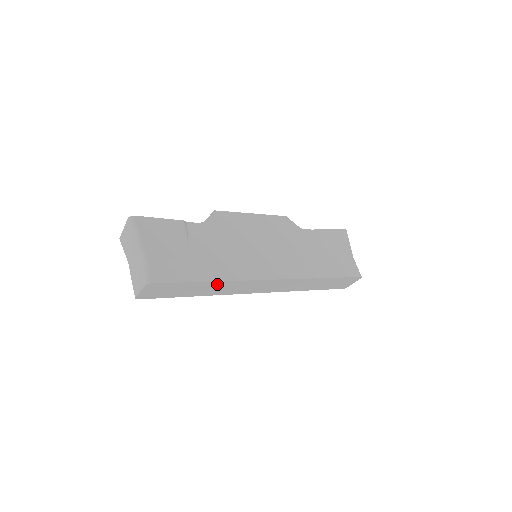
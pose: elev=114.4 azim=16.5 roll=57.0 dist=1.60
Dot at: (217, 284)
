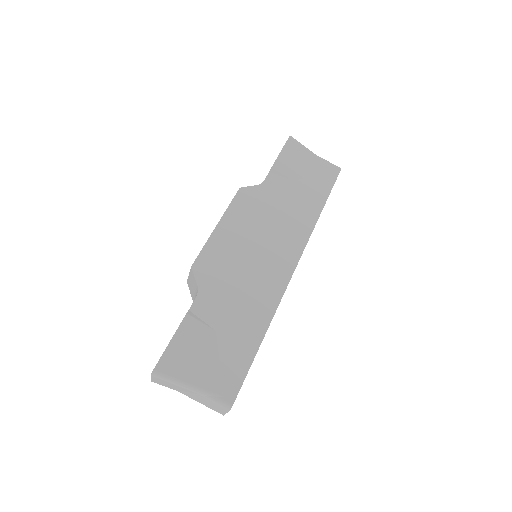
Dot at: occluded
